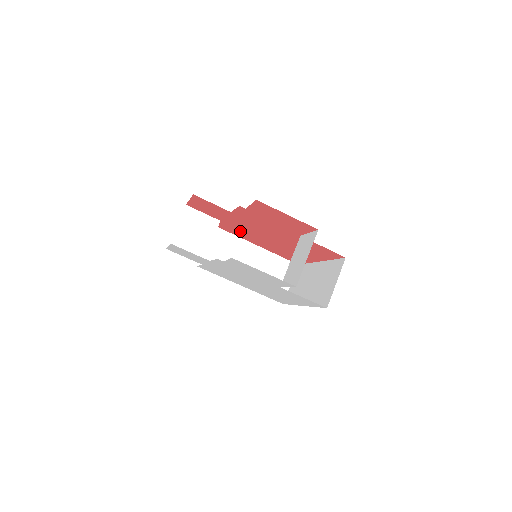
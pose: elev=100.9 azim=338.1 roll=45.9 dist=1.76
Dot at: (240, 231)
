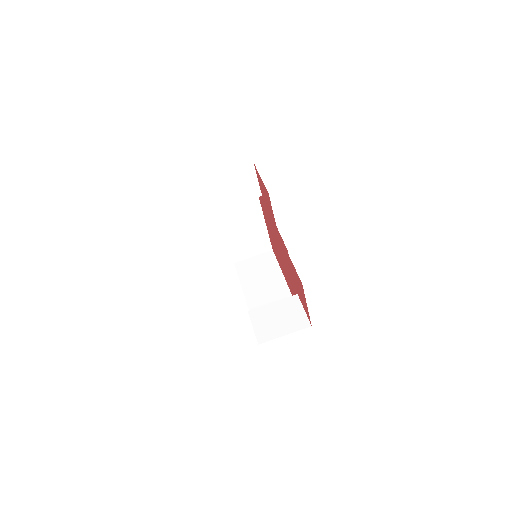
Dot at: occluded
